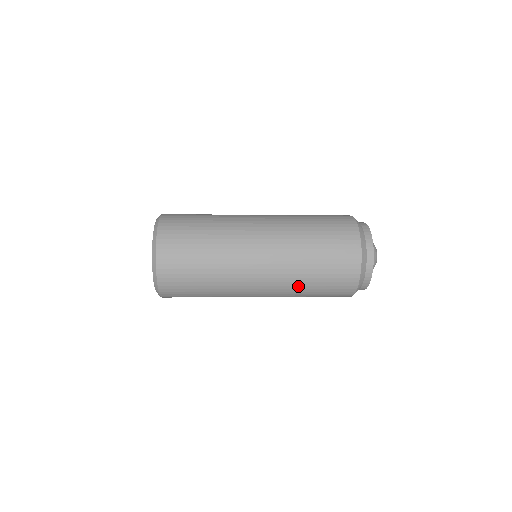
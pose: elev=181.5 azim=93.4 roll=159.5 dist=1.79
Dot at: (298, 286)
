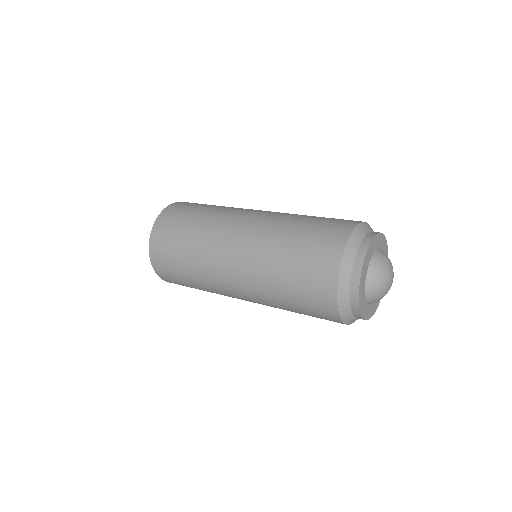
Dot at: occluded
